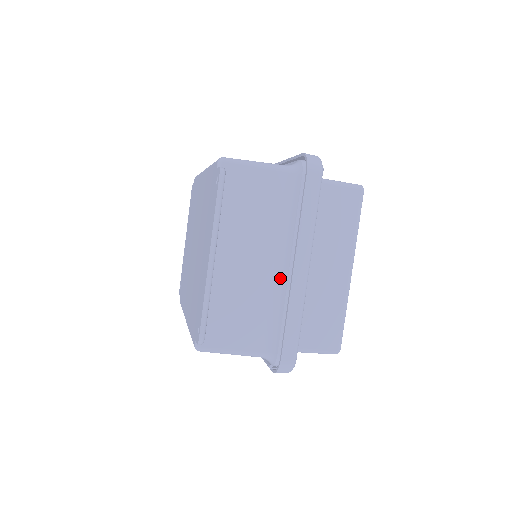
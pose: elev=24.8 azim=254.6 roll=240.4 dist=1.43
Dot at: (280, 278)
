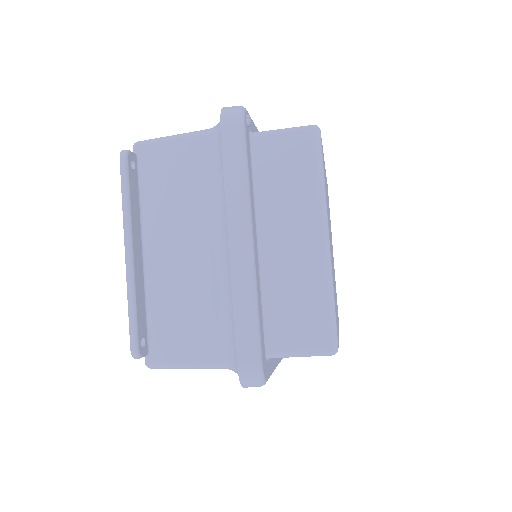
Dot at: (223, 263)
